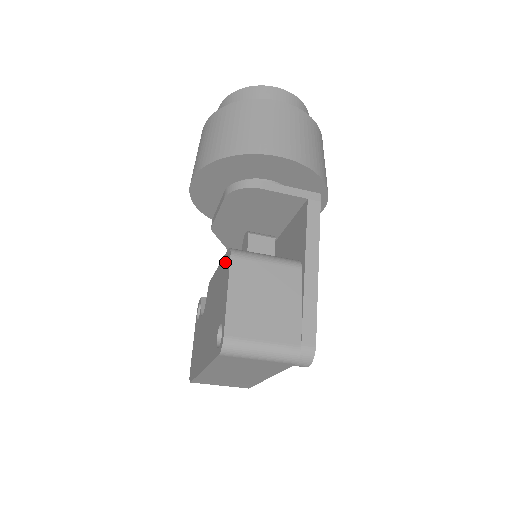
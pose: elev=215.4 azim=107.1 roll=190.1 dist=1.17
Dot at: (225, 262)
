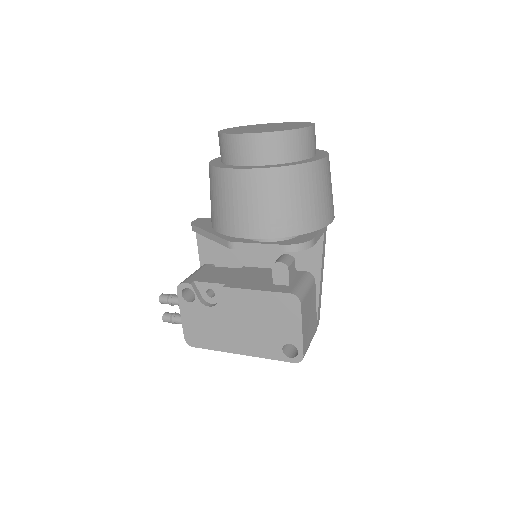
Dot at: (285, 301)
